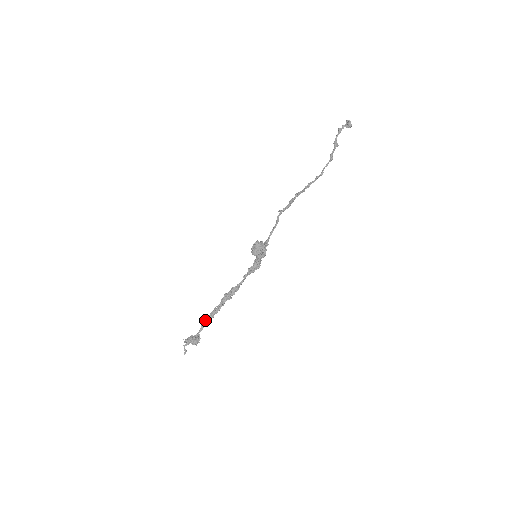
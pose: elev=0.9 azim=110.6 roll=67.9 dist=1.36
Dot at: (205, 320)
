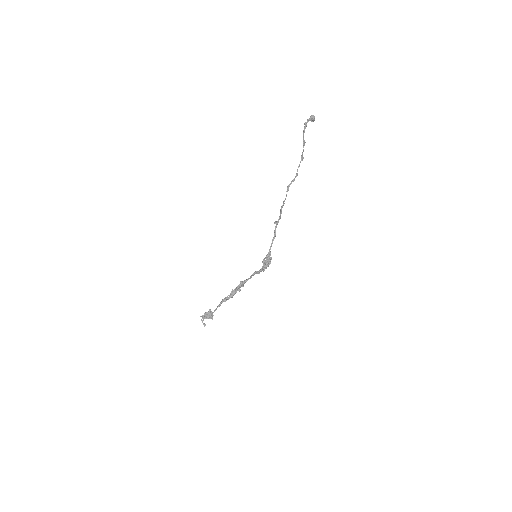
Dot at: (220, 305)
